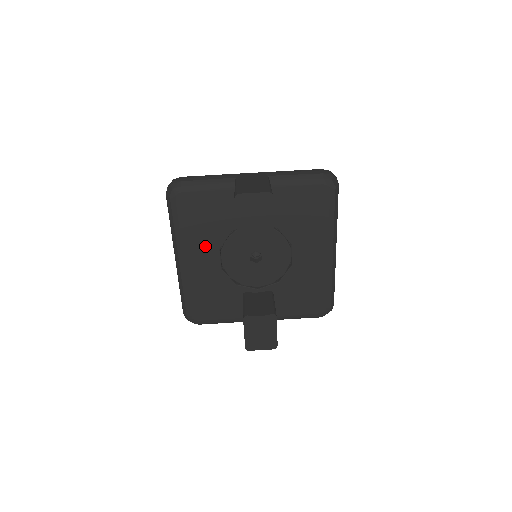
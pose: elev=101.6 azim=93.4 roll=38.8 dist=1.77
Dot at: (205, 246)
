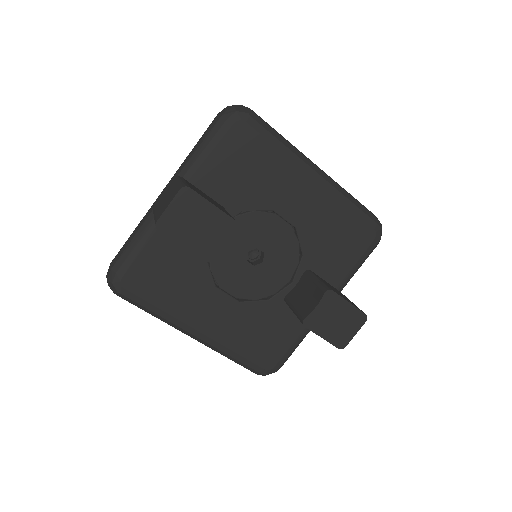
Dot at: (200, 299)
